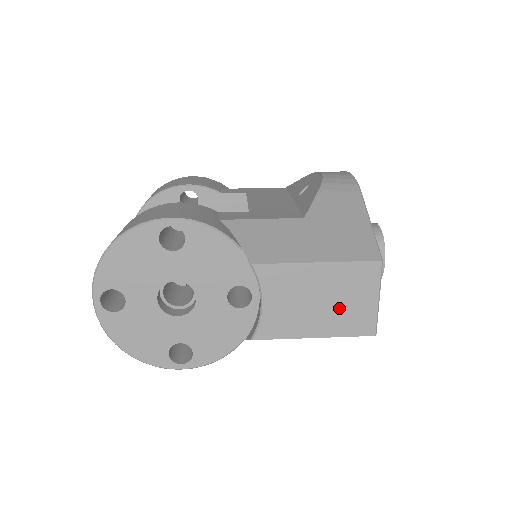
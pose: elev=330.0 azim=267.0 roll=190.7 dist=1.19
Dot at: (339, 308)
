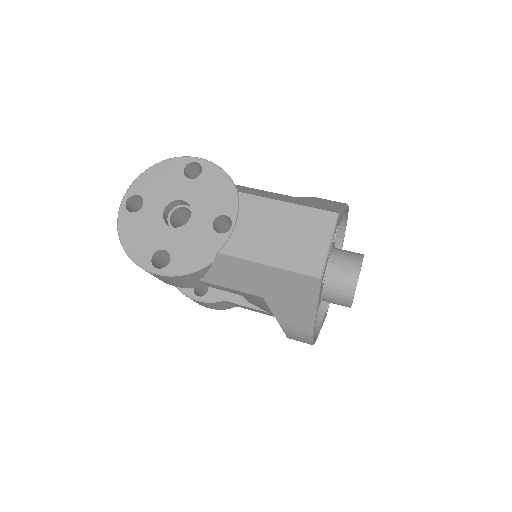
Dot at: (295, 244)
